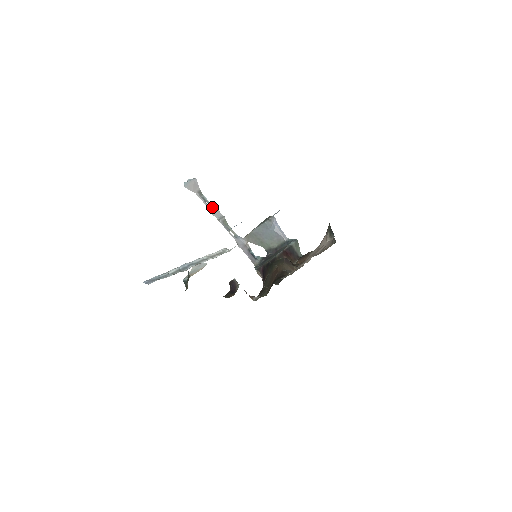
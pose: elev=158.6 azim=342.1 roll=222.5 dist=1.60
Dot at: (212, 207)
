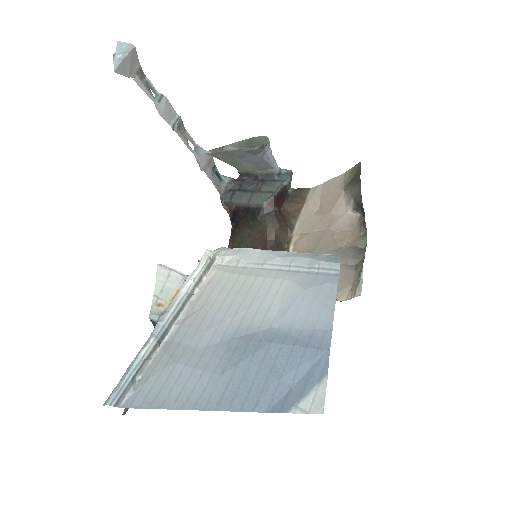
Dot at: (162, 102)
